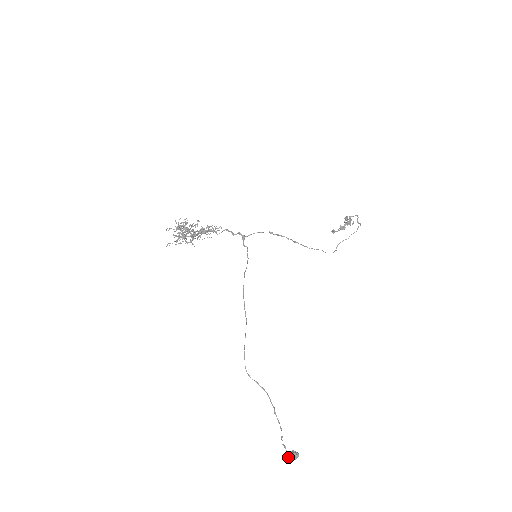
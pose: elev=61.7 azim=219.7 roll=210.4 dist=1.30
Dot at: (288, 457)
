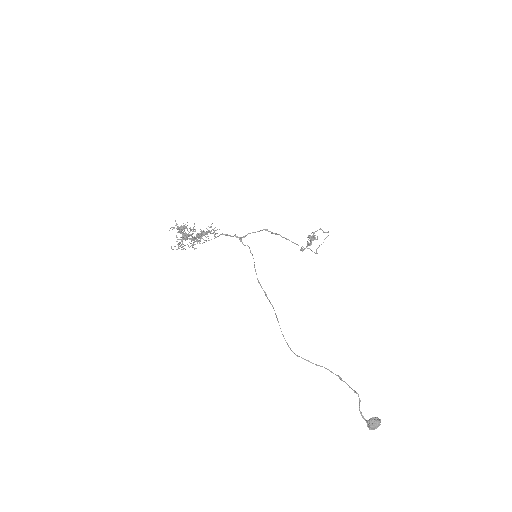
Dot at: (372, 425)
